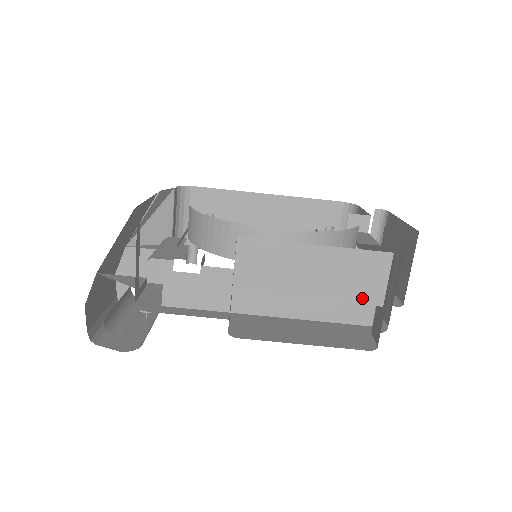
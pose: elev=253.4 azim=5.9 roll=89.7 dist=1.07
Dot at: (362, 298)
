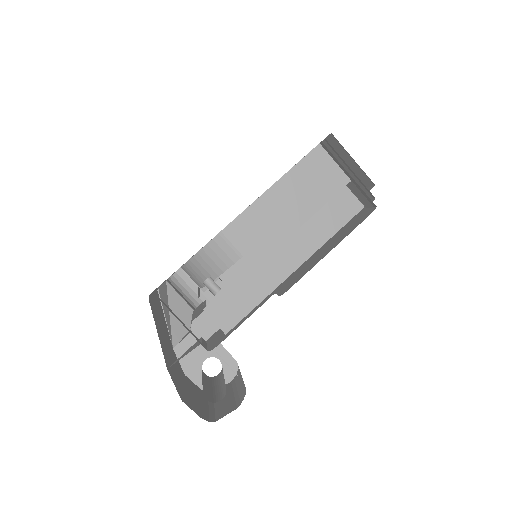
Dot at: (333, 189)
